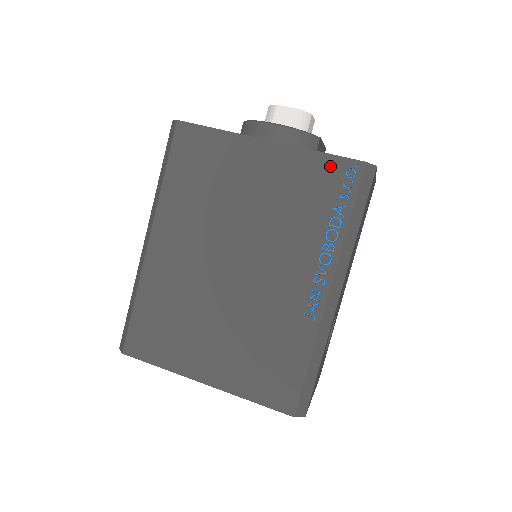
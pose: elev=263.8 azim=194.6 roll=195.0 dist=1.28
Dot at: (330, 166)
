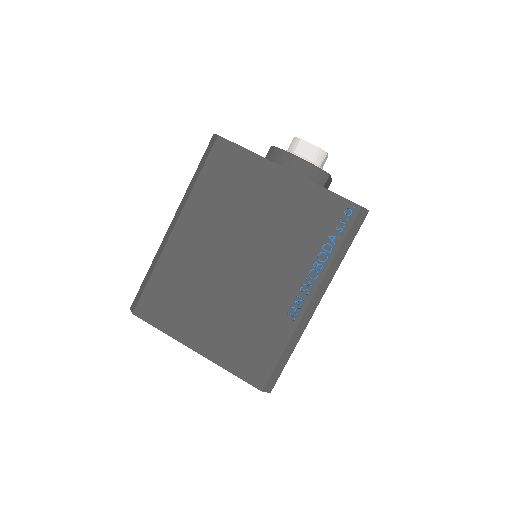
Dot at: (333, 203)
